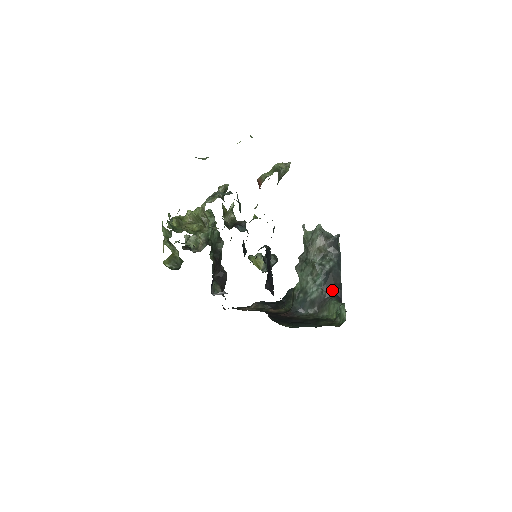
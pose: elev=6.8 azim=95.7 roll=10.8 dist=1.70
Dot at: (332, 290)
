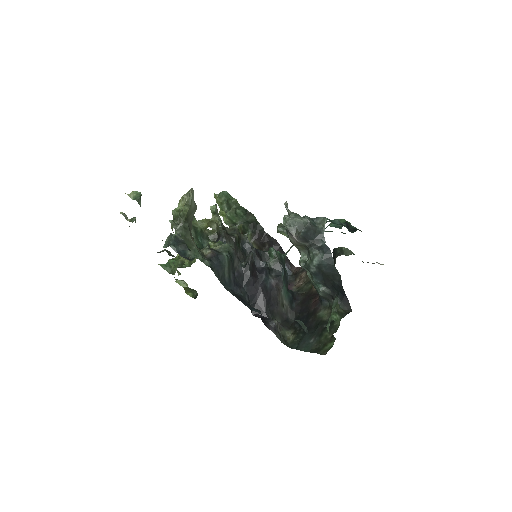
Dot at: (334, 287)
